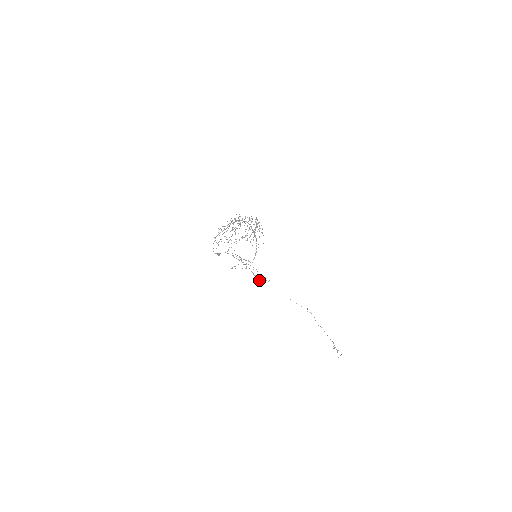
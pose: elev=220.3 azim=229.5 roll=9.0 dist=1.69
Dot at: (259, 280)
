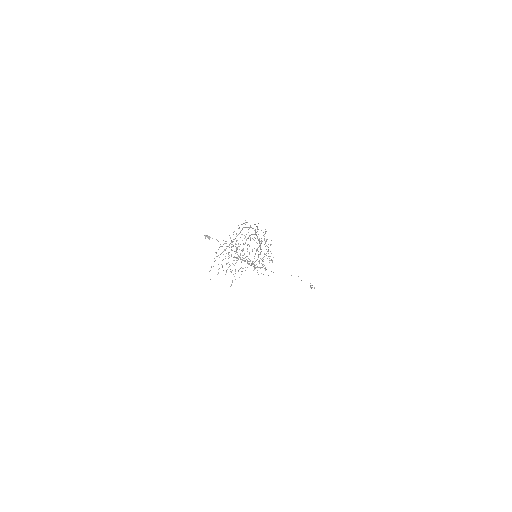
Dot at: (253, 266)
